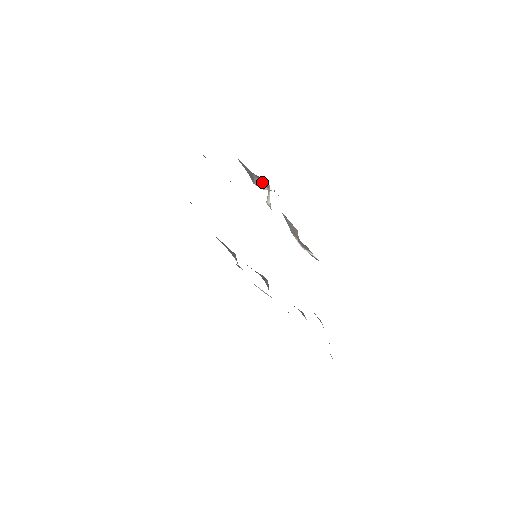
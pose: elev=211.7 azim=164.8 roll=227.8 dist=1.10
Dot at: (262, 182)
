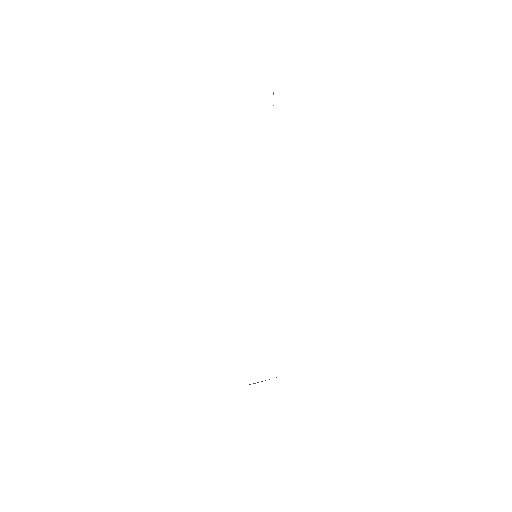
Dot at: occluded
